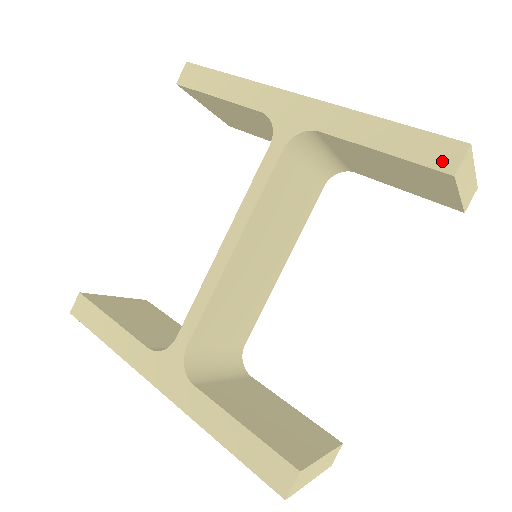
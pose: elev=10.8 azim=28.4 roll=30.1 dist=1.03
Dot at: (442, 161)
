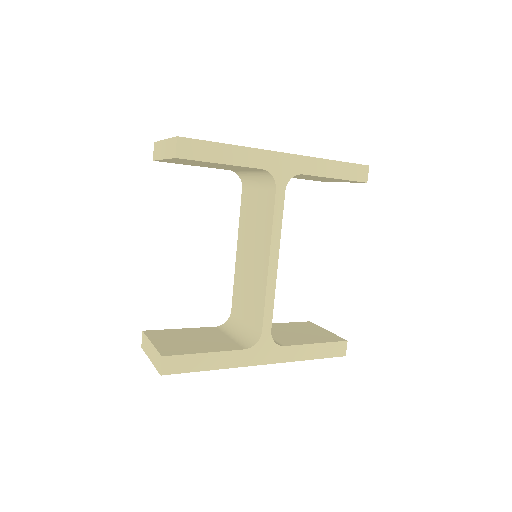
Dot at: (361, 177)
